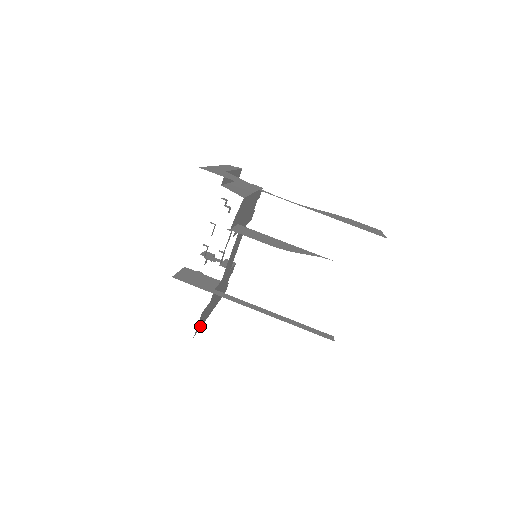
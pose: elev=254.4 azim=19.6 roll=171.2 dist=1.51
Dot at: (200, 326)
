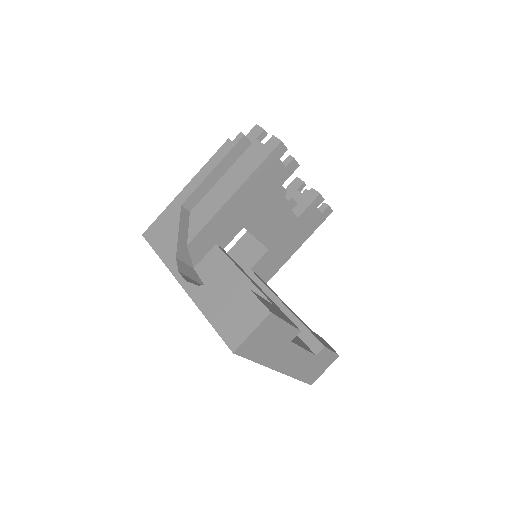
Dot at: occluded
